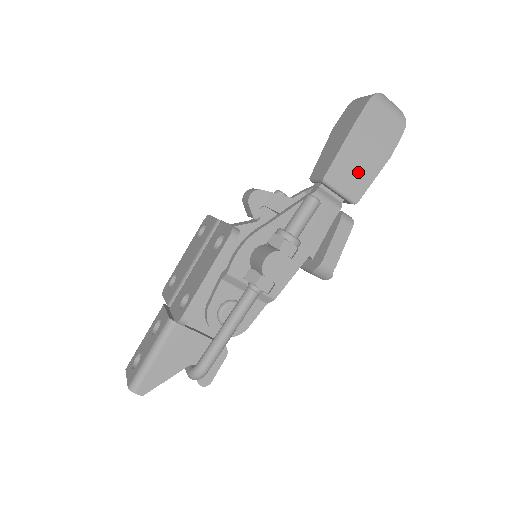
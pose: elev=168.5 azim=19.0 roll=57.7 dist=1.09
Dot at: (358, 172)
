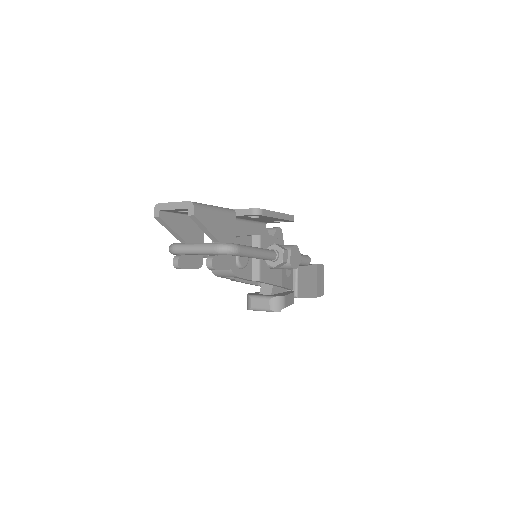
Dot at: (306, 285)
